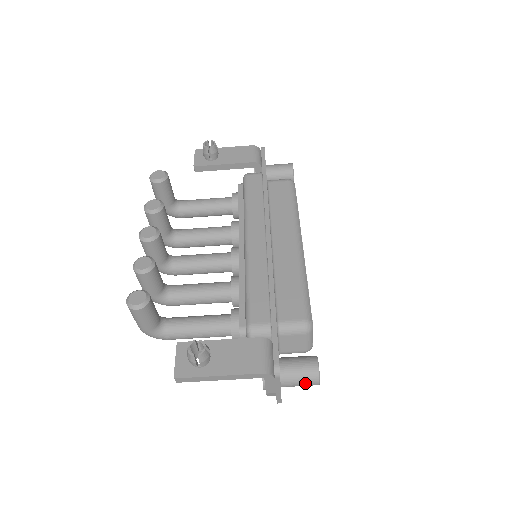
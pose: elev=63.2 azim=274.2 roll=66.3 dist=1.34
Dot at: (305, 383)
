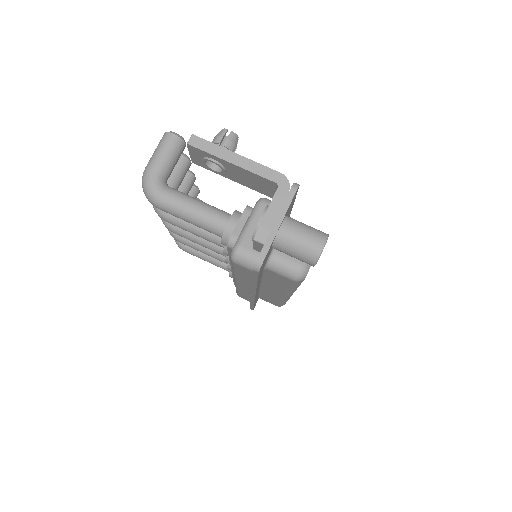
Dot at: (309, 236)
